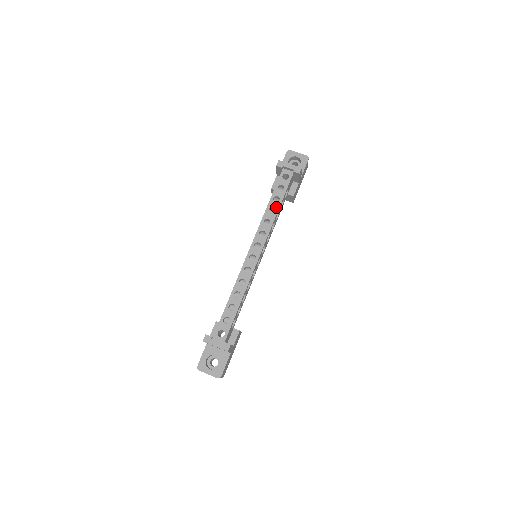
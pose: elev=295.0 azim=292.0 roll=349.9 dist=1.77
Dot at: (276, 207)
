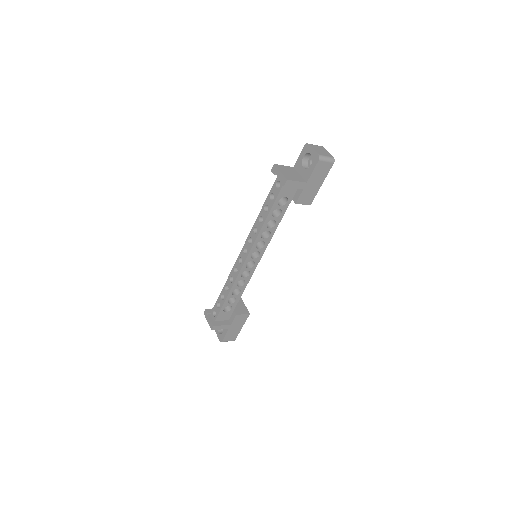
Dot at: (264, 217)
